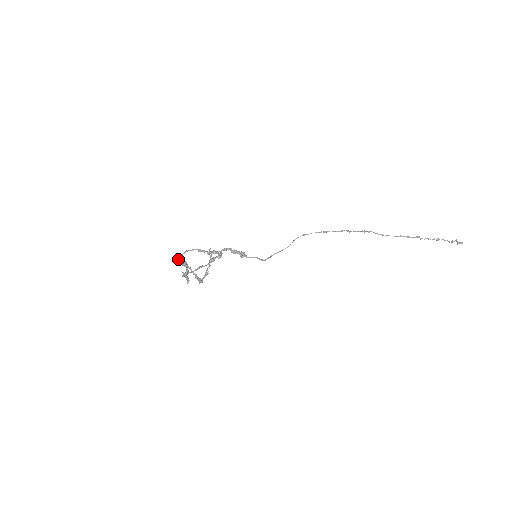
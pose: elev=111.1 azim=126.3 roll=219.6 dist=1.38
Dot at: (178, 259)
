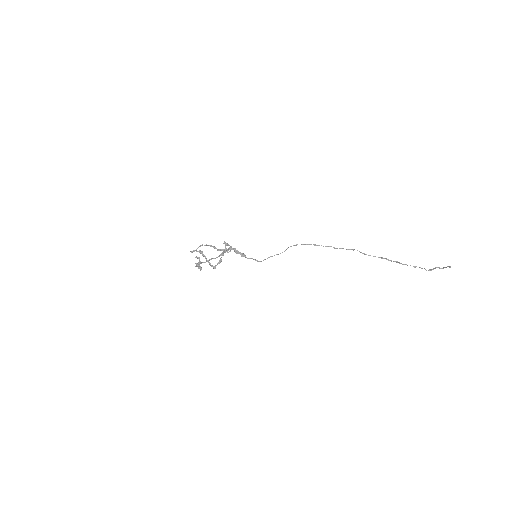
Dot at: (195, 250)
